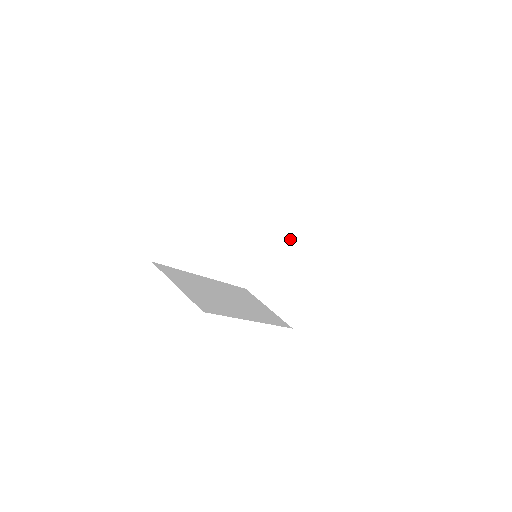
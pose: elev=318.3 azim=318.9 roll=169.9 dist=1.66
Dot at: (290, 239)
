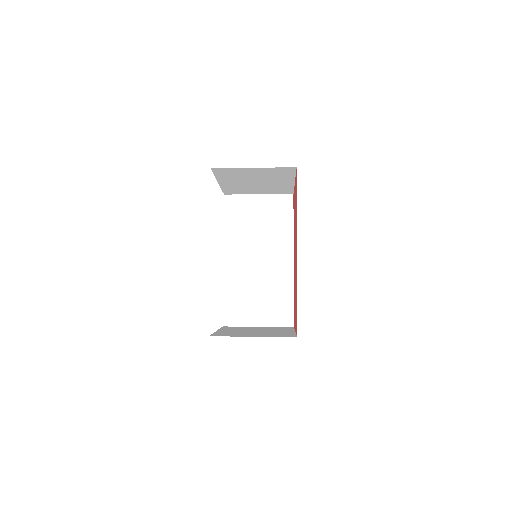
Dot at: (234, 328)
